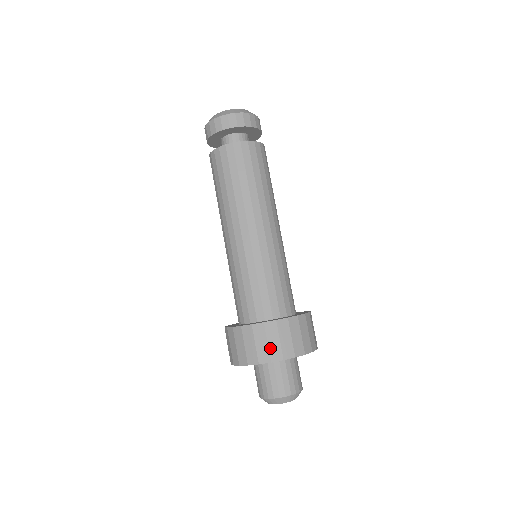
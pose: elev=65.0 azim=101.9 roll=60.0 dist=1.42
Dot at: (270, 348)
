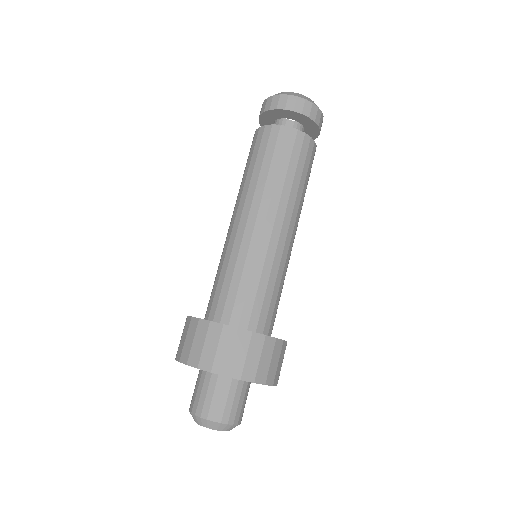
Dot at: (260, 366)
